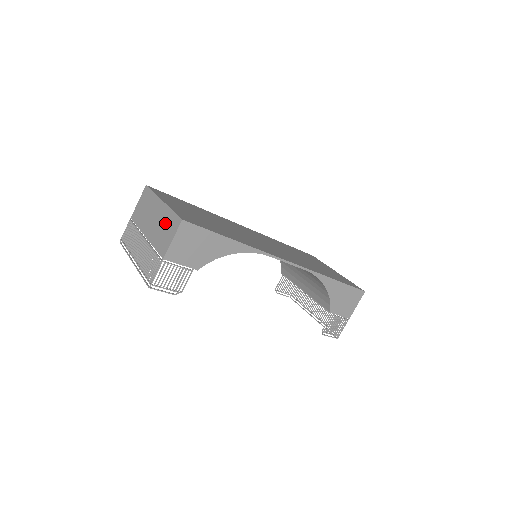
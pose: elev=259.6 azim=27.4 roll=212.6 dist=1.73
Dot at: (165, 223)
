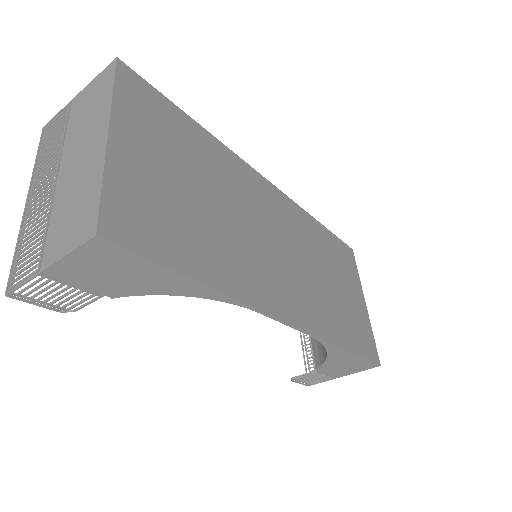
Dot at: (81, 196)
